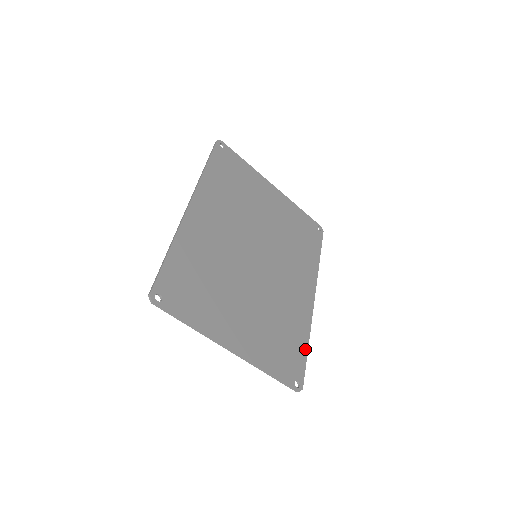
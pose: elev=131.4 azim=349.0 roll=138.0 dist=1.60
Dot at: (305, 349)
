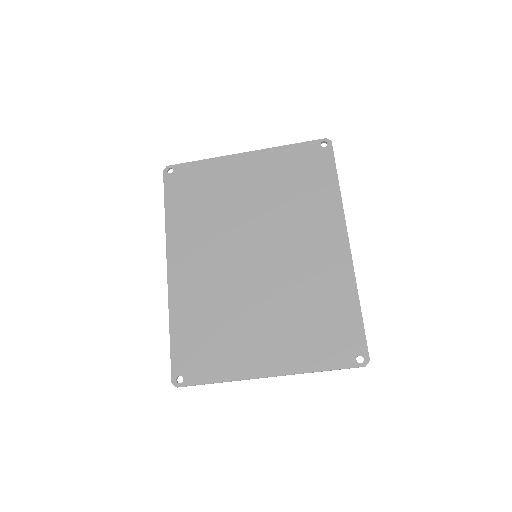
Dot at: (357, 312)
